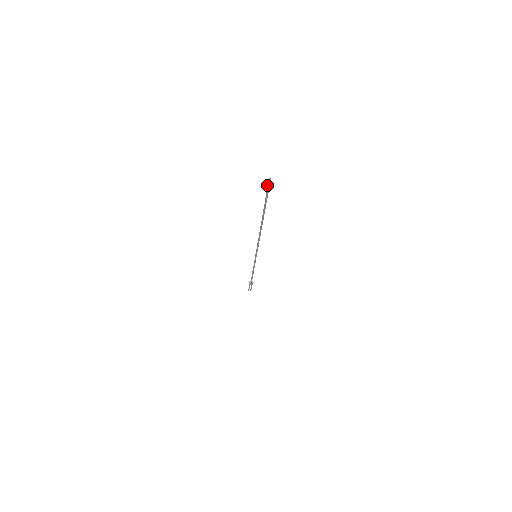
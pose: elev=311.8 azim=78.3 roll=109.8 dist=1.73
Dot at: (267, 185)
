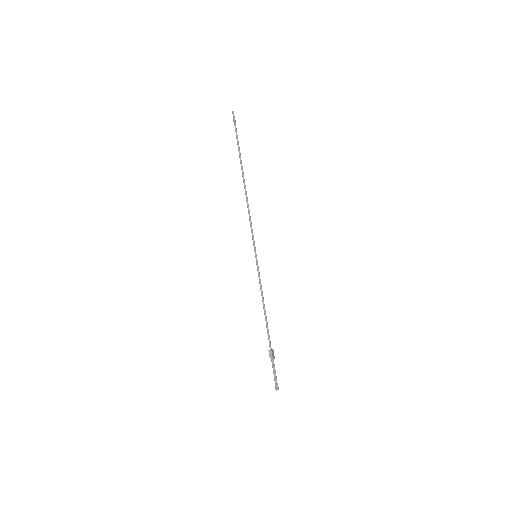
Dot at: (233, 118)
